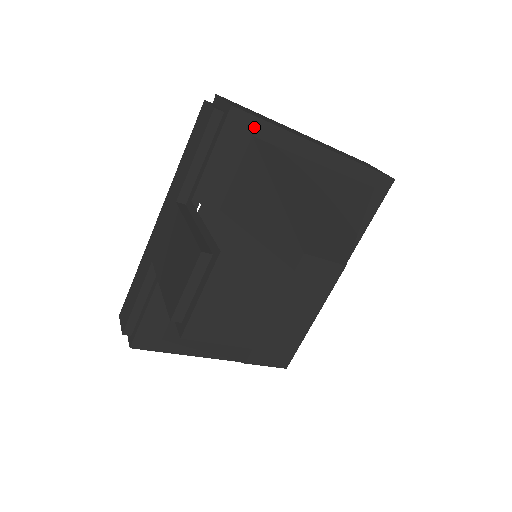
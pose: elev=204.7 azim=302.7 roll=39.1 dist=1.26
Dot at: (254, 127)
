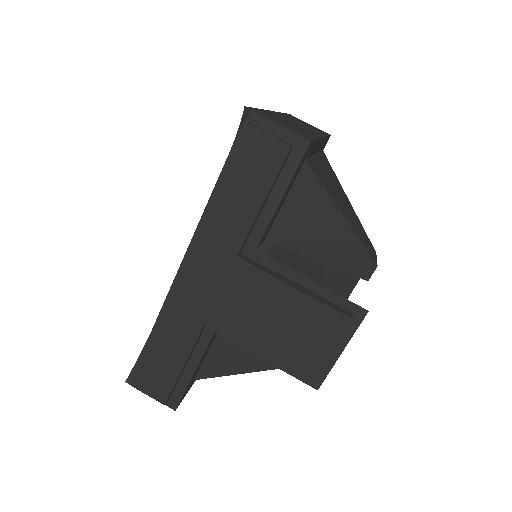
Dot at: (309, 150)
